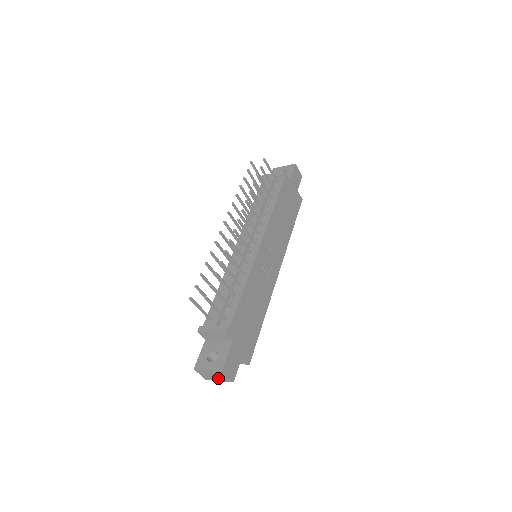
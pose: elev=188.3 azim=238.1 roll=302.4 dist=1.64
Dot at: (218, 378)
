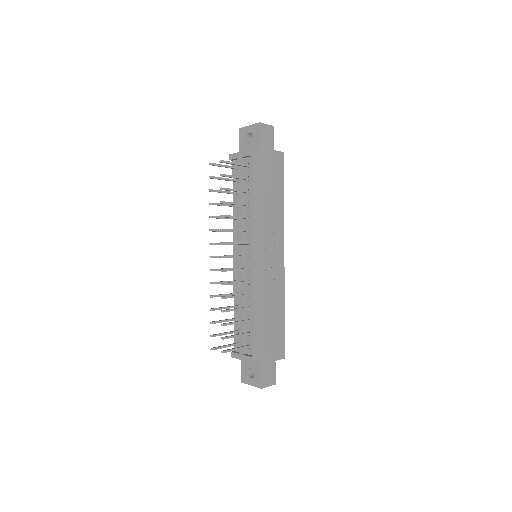
Dot at: occluded
